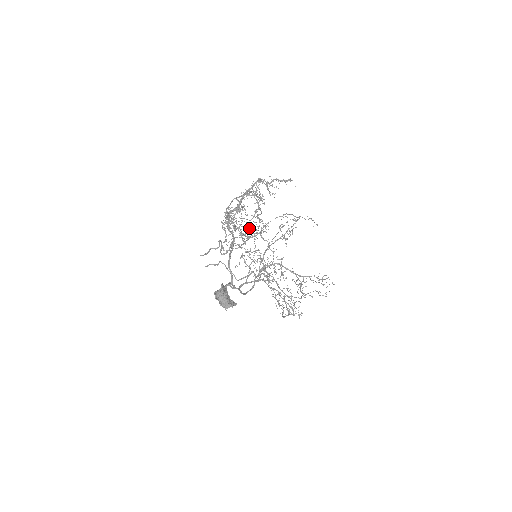
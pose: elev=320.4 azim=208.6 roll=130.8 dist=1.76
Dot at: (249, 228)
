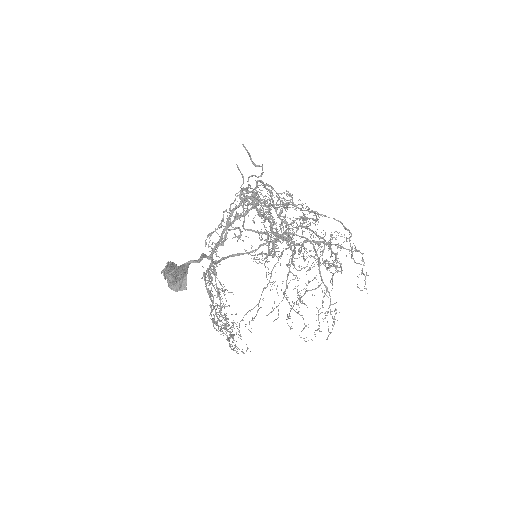
Dot at: occluded
